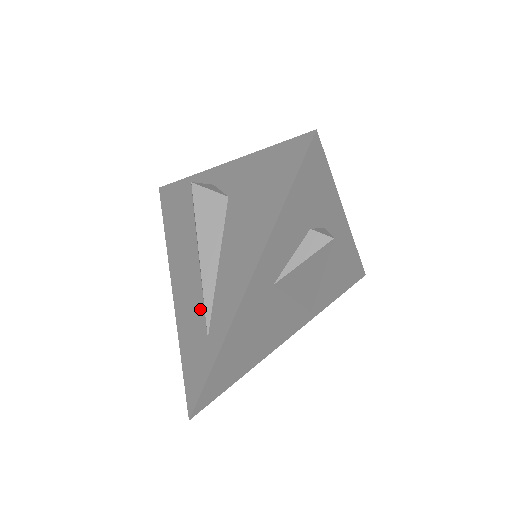
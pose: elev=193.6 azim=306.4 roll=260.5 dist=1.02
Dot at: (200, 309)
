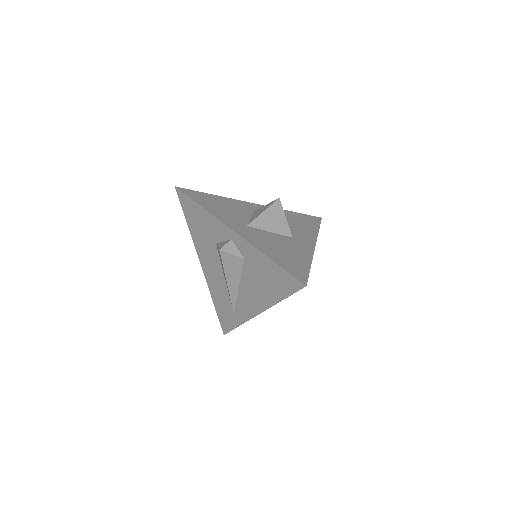
Dot at: (227, 296)
